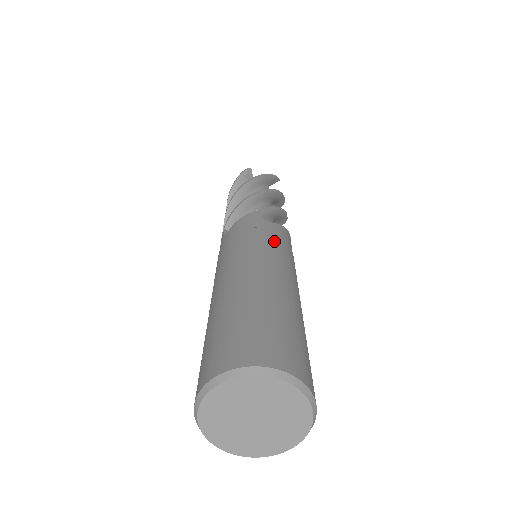
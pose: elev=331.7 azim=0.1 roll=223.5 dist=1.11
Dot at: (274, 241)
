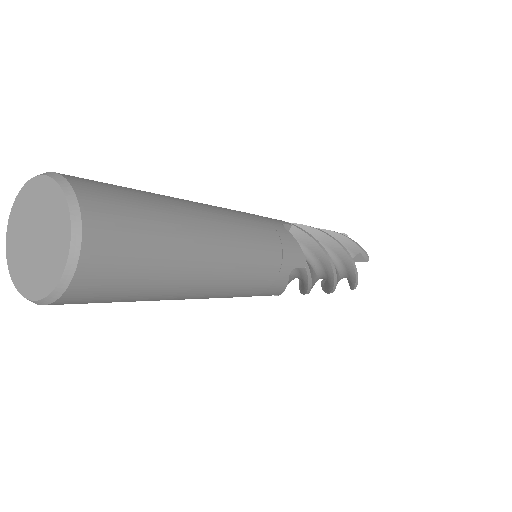
Dot at: (261, 225)
